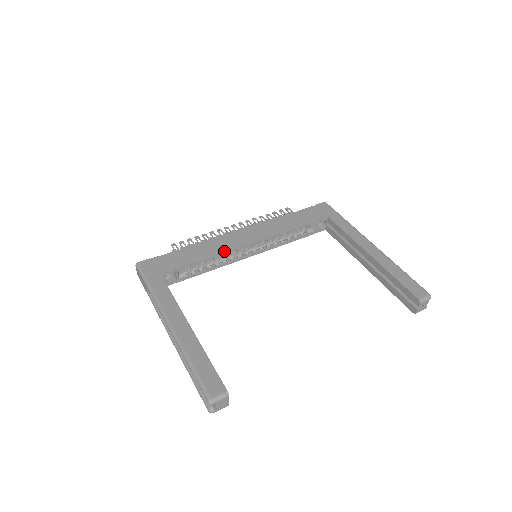
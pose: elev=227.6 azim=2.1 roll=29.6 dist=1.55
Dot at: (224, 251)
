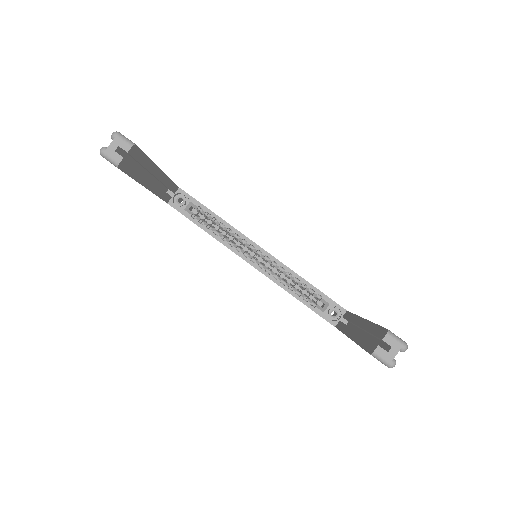
Dot at: occluded
